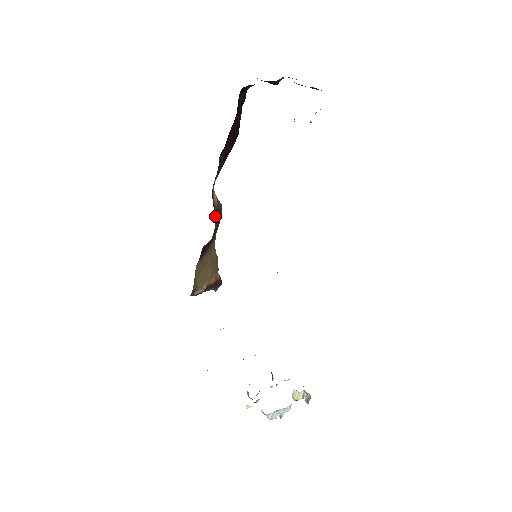
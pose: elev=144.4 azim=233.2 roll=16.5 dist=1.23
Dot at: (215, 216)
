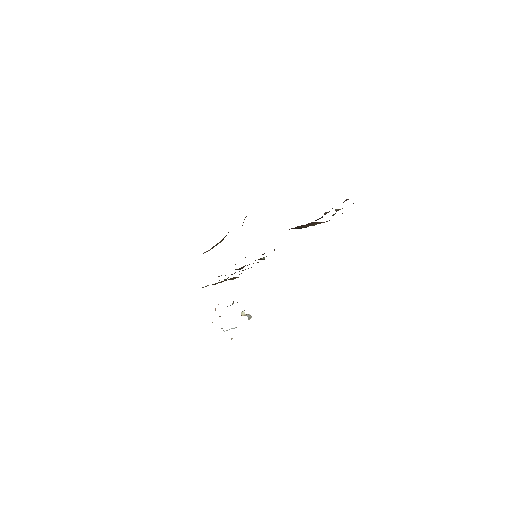
Dot at: occluded
